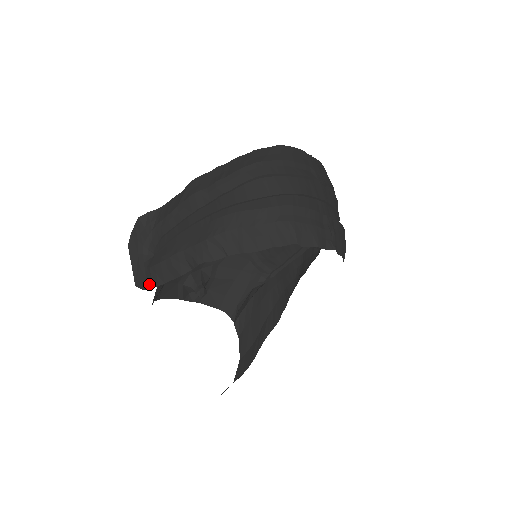
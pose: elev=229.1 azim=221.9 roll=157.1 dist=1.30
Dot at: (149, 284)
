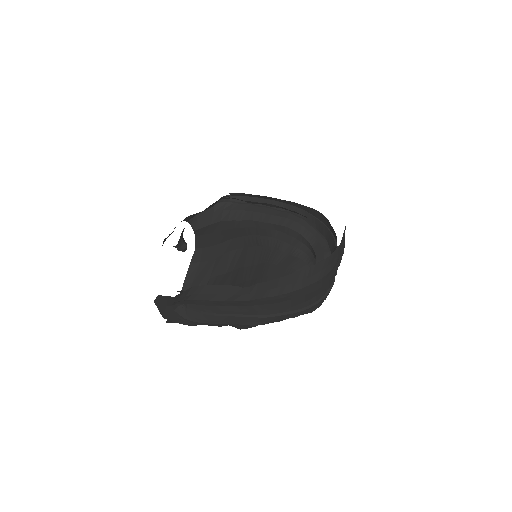
Dot at: (182, 323)
